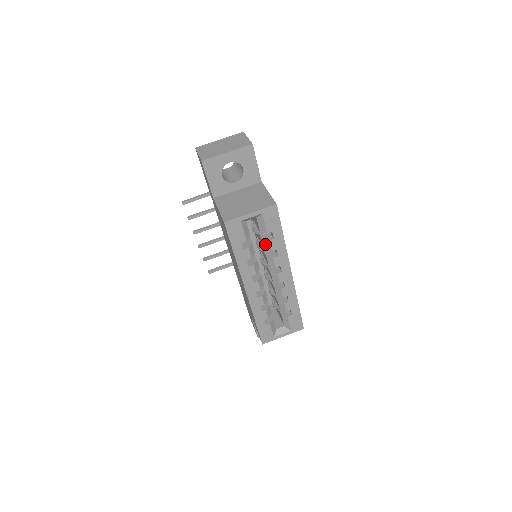
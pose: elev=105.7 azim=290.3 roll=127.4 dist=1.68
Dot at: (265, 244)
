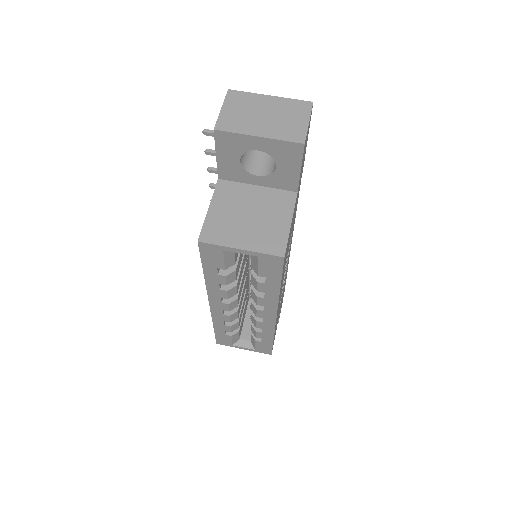
Dot at: (253, 279)
